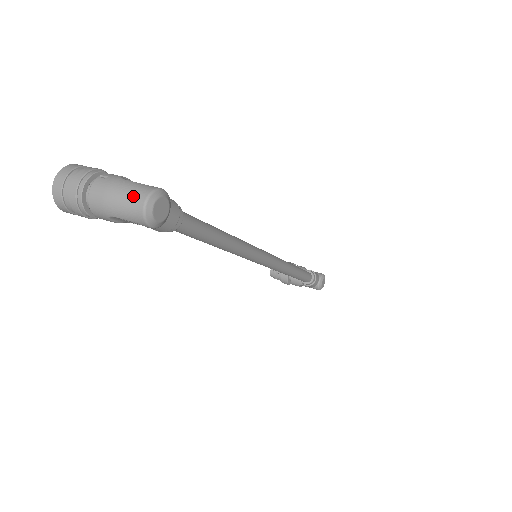
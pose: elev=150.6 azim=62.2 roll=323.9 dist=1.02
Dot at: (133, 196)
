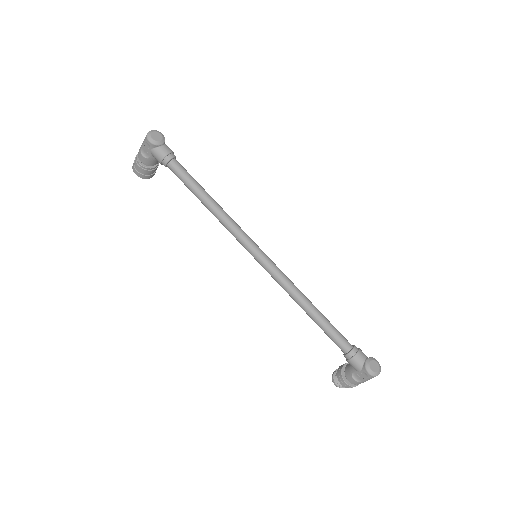
Dot at: occluded
